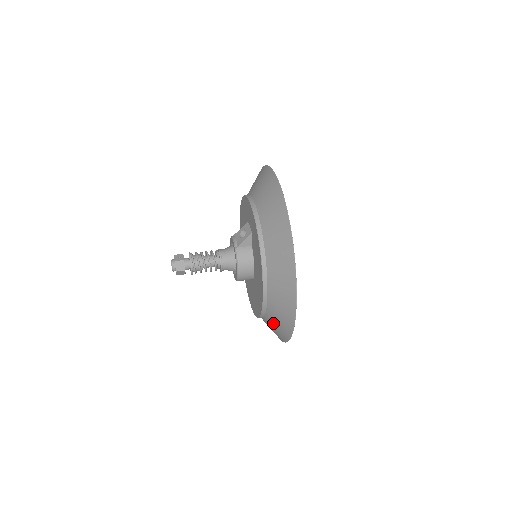
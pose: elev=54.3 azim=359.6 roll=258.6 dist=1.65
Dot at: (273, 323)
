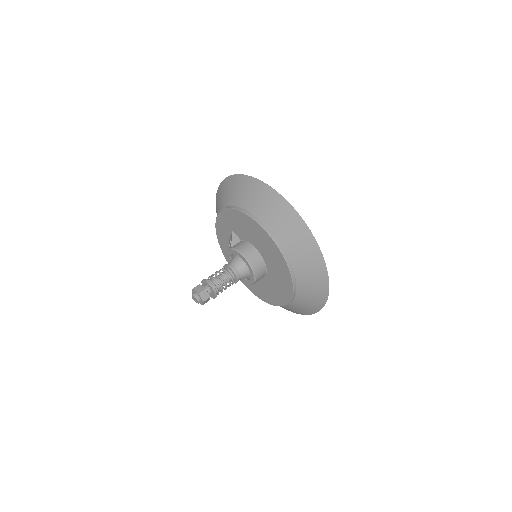
Dot at: (296, 250)
